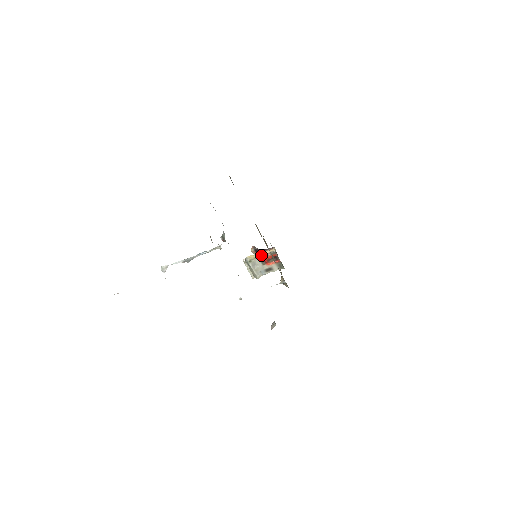
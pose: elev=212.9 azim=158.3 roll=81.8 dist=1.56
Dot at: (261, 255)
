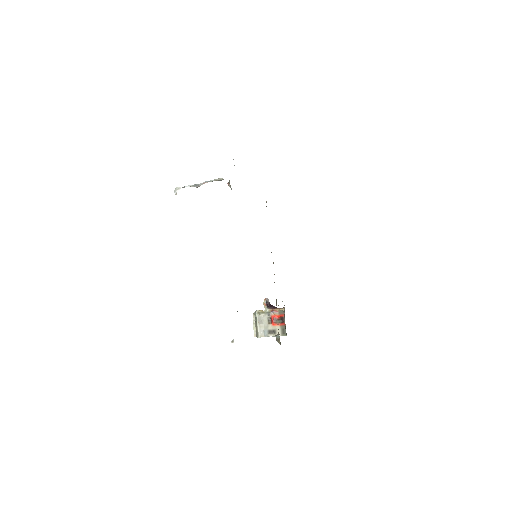
Dot at: (270, 311)
